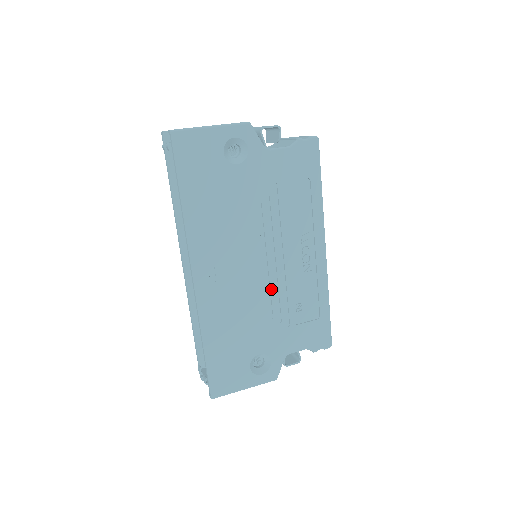
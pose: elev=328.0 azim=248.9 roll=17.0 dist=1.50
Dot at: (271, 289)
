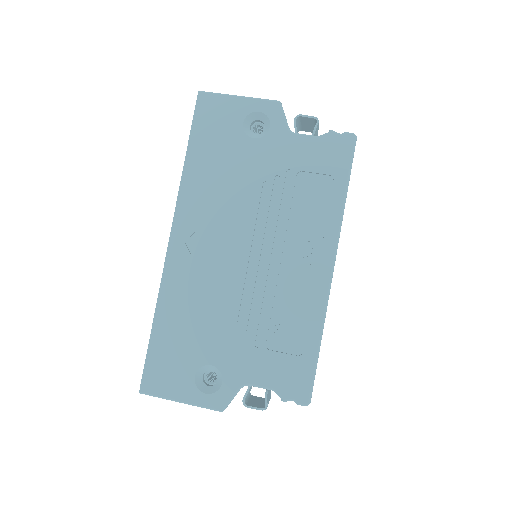
Dot at: (250, 289)
